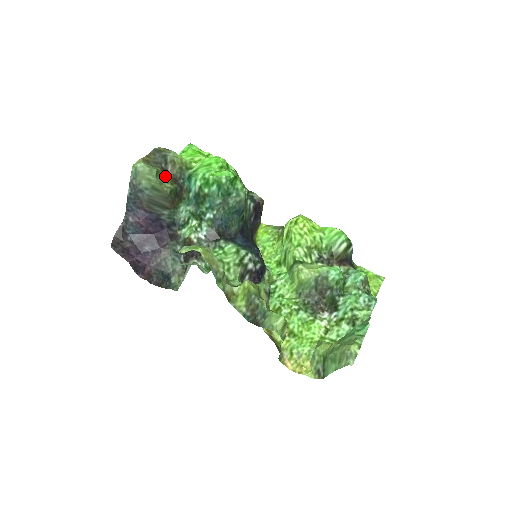
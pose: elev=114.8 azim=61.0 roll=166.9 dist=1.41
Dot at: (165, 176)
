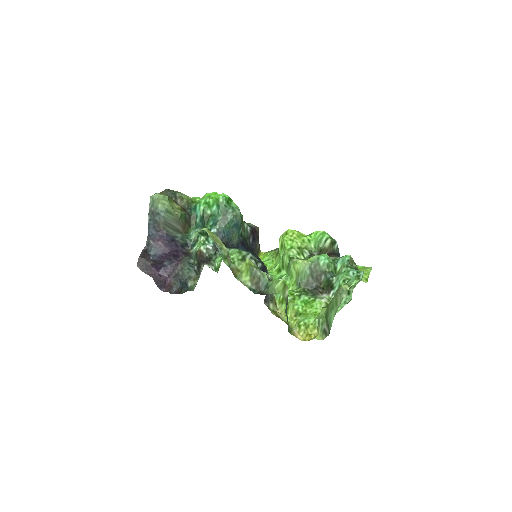
Dot at: (176, 205)
